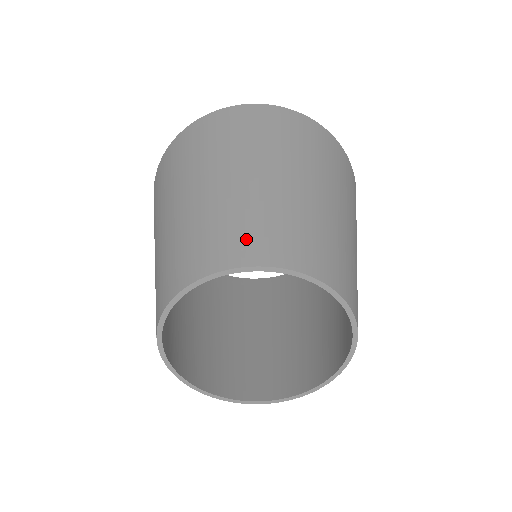
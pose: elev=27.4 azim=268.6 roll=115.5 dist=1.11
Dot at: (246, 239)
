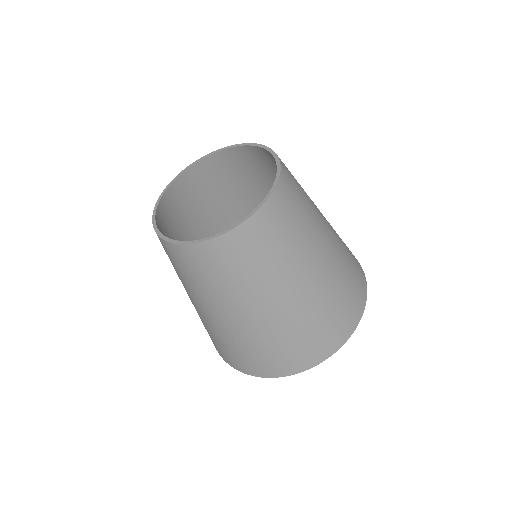
Dot at: (200, 178)
